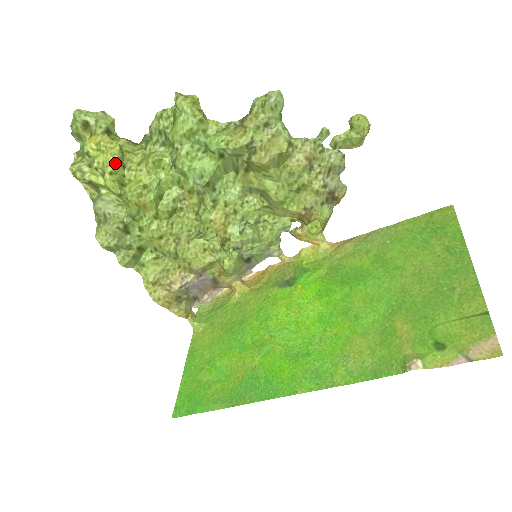
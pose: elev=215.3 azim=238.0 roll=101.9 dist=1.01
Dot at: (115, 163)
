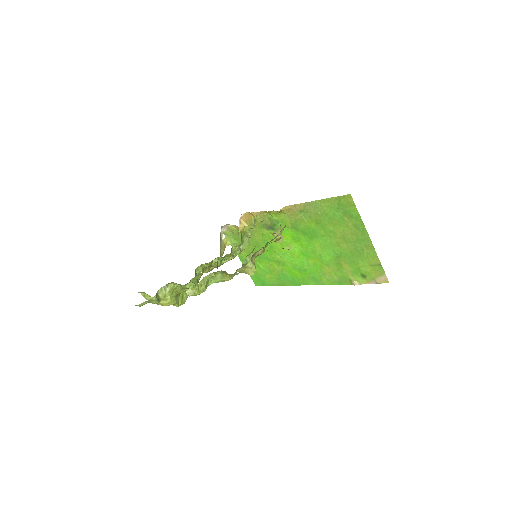
Dot at: (176, 303)
